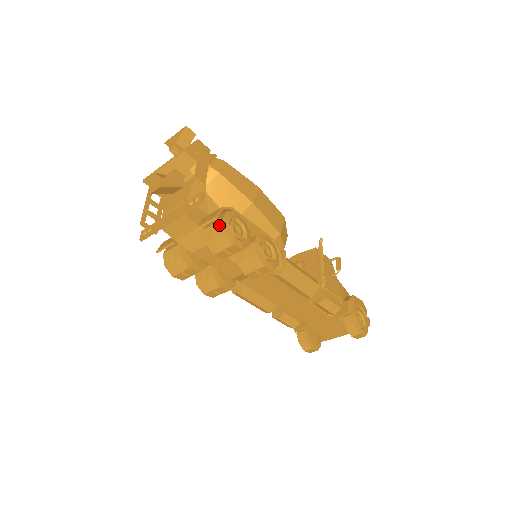
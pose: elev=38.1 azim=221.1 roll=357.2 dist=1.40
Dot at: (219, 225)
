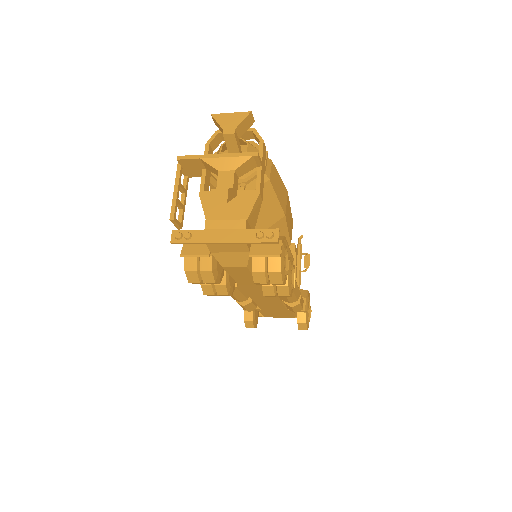
Dot at: (275, 260)
